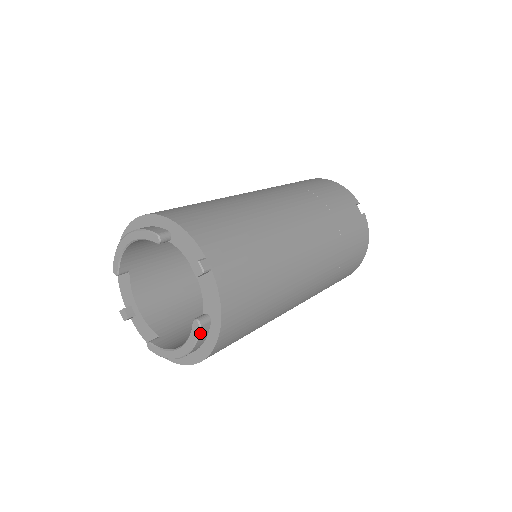
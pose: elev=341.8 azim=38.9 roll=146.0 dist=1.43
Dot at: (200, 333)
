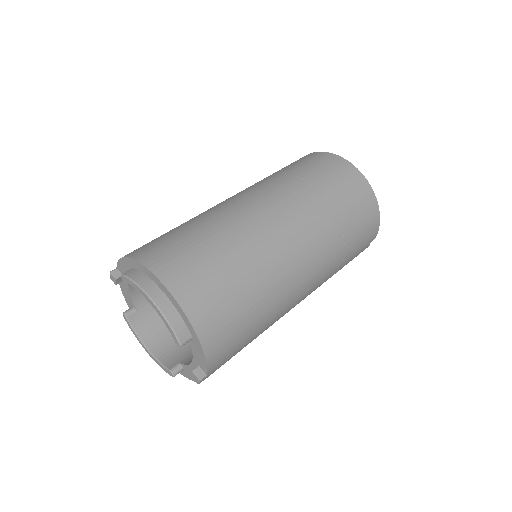
Dot at: occluded
